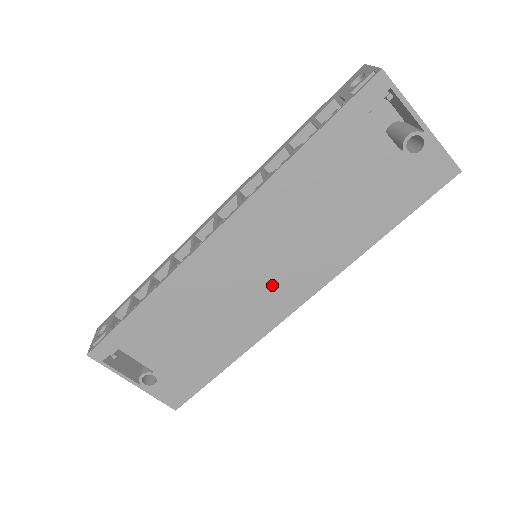
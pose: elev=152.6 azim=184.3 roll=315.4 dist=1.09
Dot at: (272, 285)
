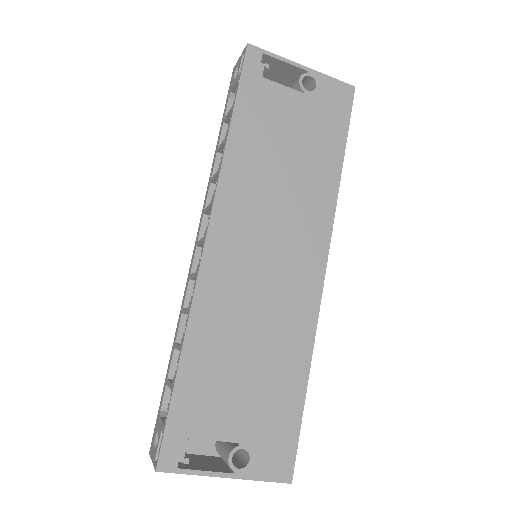
Dot at: (288, 263)
